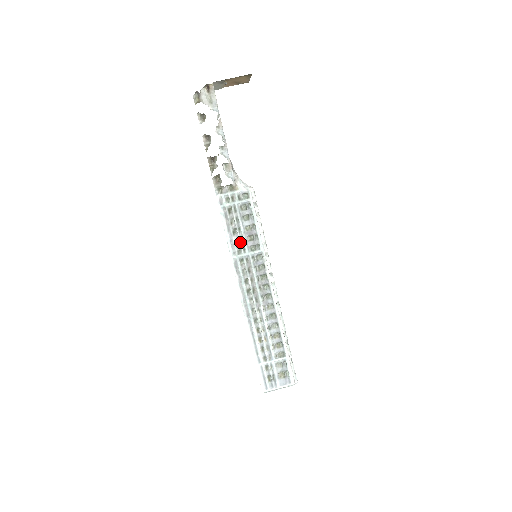
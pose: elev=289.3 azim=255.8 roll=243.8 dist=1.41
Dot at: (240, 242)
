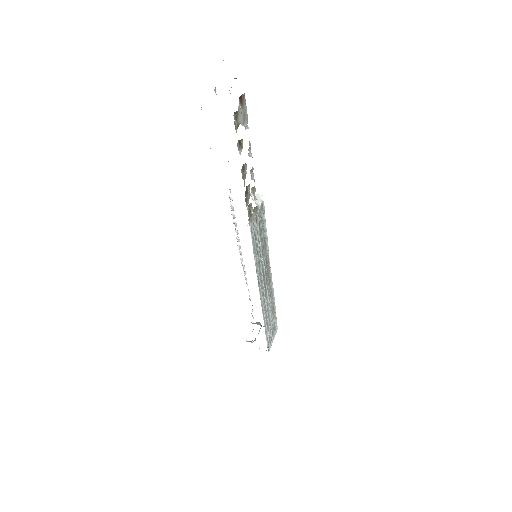
Dot at: (260, 256)
